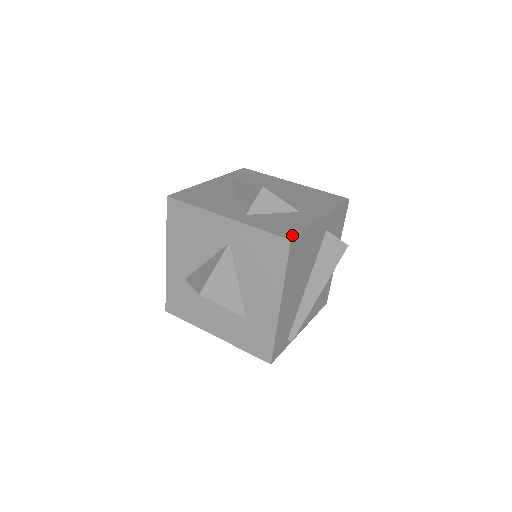
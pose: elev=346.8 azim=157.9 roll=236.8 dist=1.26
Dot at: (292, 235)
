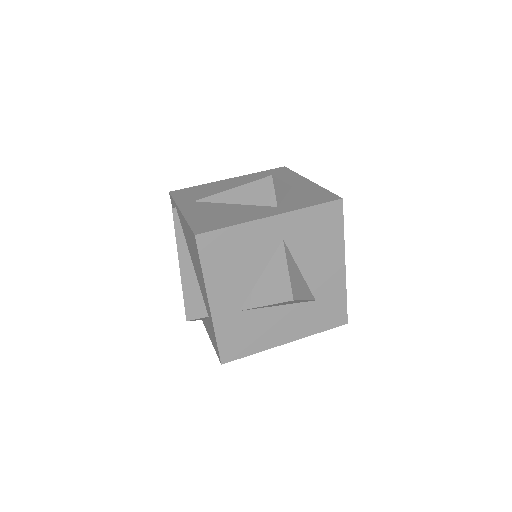
Dot at: (334, 196)
